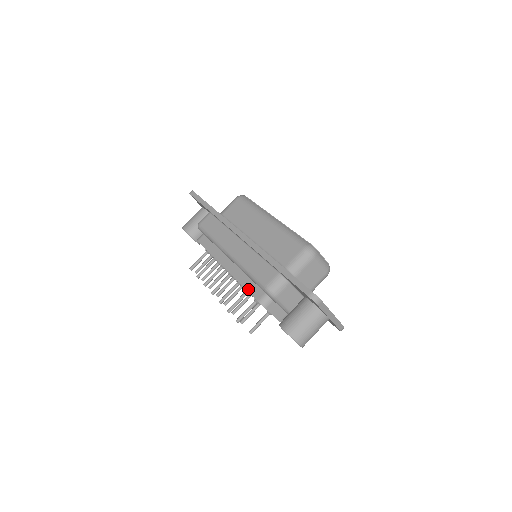
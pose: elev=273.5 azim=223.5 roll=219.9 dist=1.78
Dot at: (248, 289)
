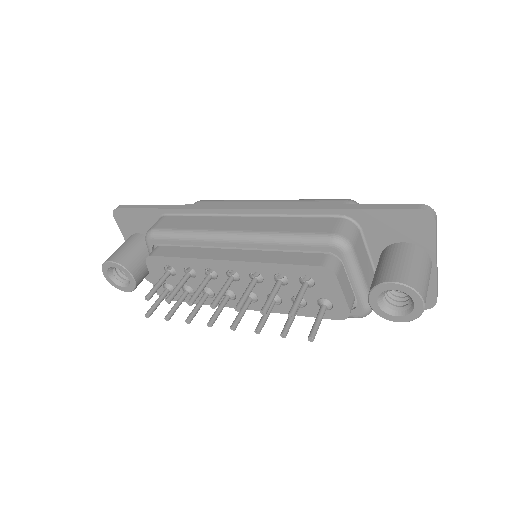
Dot at: (292, 262)
